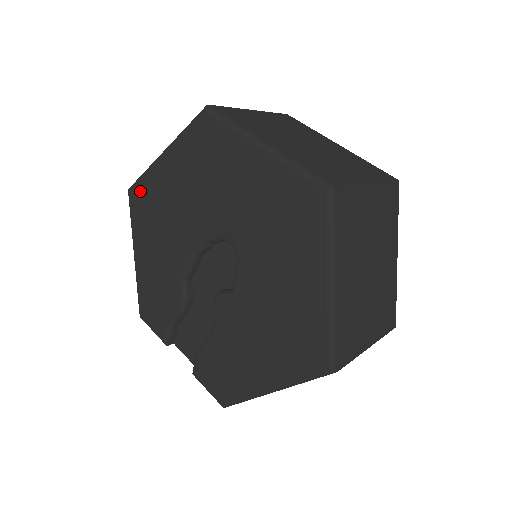
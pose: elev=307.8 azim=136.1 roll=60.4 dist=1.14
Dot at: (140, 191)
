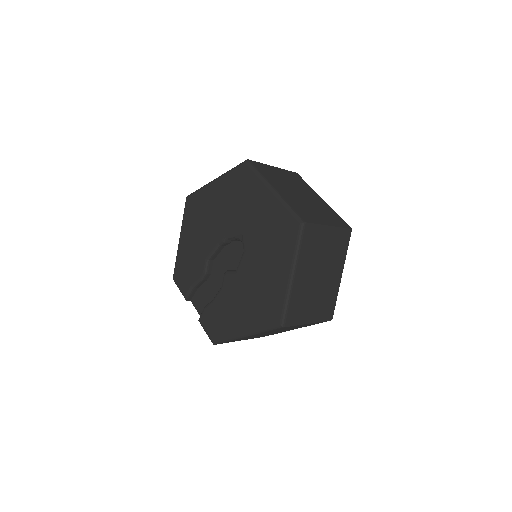
Dot at: (194, 199)
